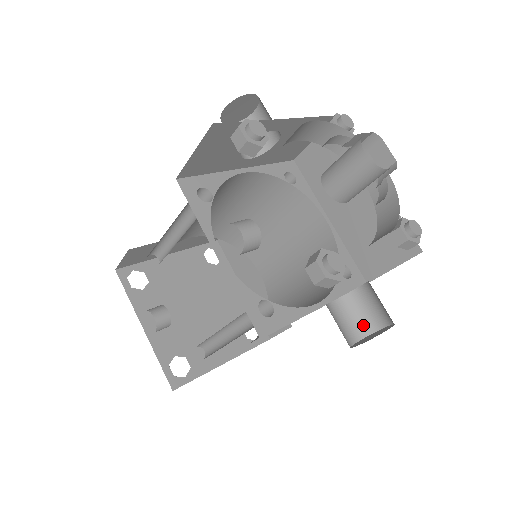
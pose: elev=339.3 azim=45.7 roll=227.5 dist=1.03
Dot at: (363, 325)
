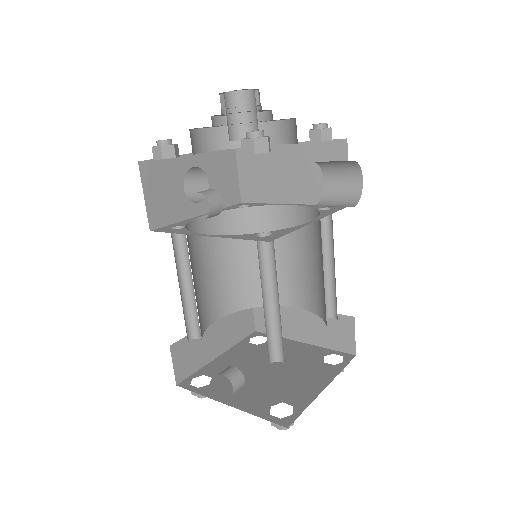
Dot at: (350, 197)
